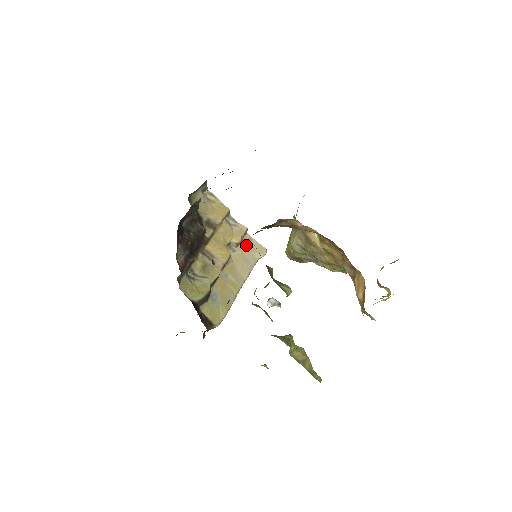
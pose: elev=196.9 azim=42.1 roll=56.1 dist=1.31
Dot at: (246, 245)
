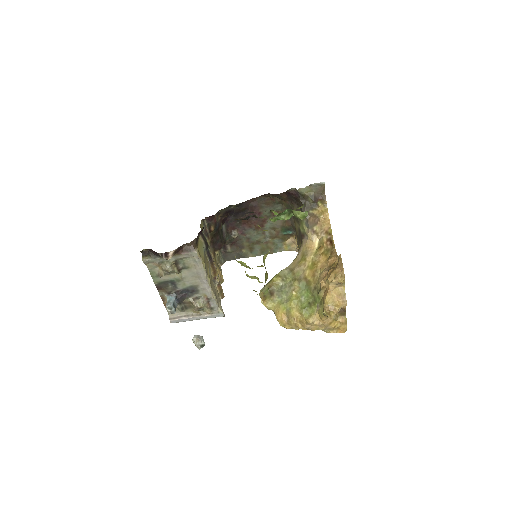
Dot at: occluded
